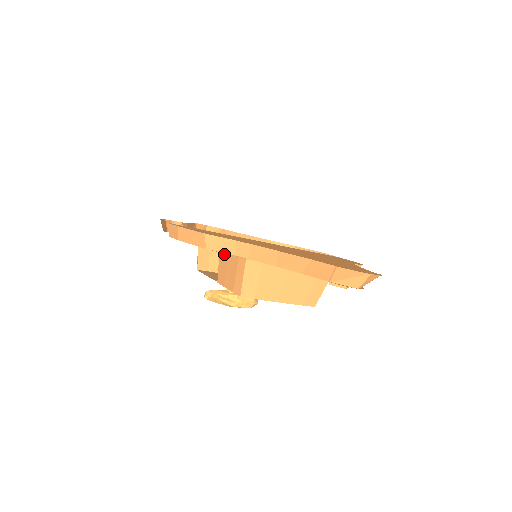
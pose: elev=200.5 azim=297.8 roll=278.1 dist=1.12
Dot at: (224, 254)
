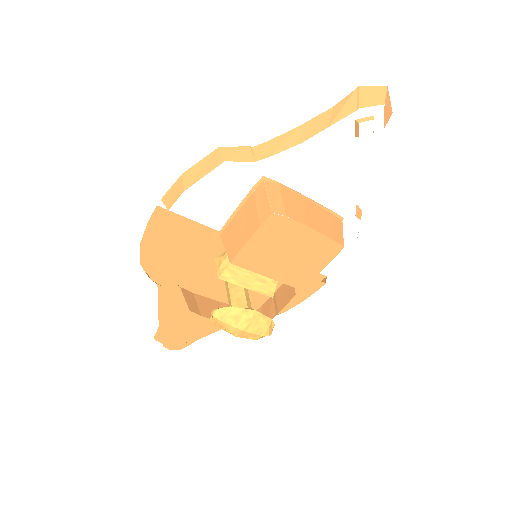
Dot at: (230, 225)
